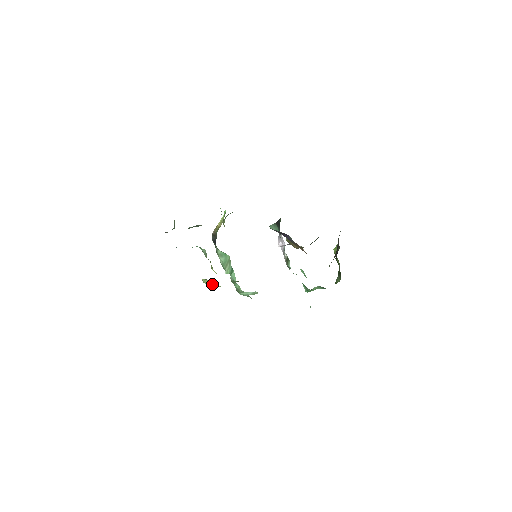
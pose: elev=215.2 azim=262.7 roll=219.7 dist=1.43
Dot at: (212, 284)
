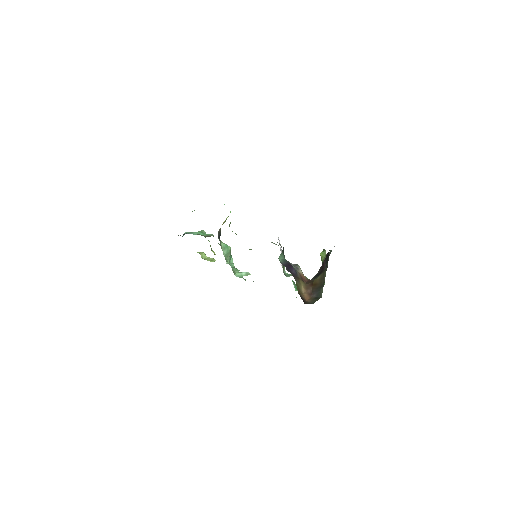
Dot at: (209, 259)
